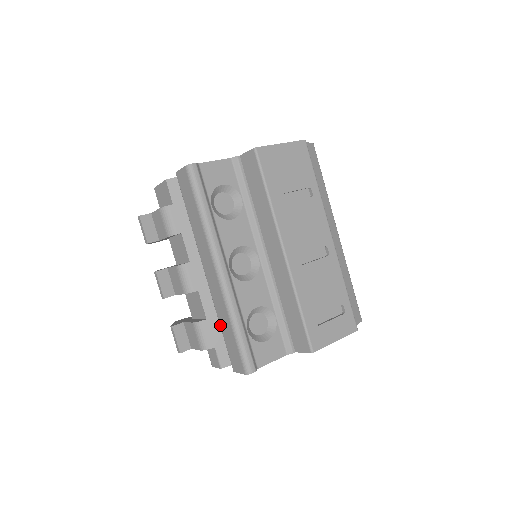
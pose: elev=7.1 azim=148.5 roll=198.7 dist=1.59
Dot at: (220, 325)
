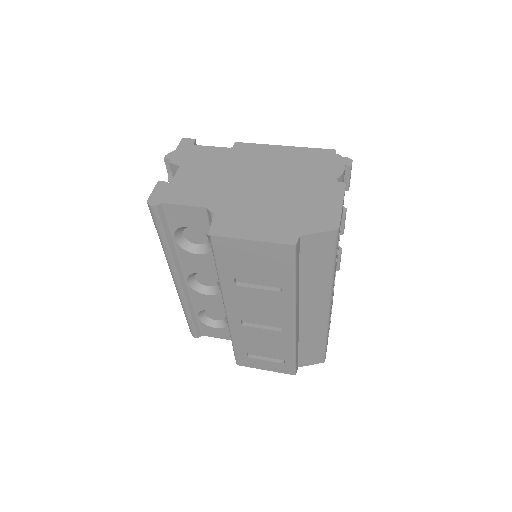
Dot at: occluded
